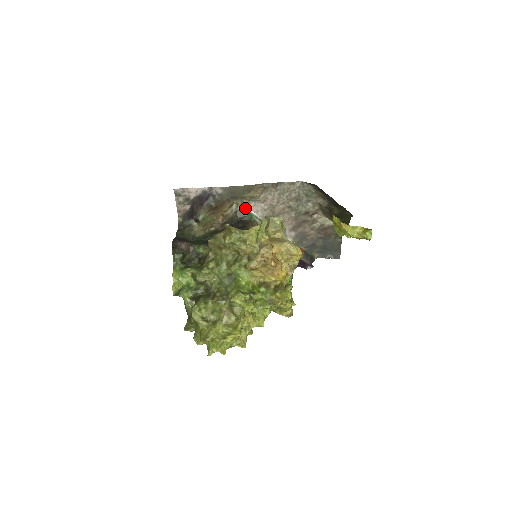
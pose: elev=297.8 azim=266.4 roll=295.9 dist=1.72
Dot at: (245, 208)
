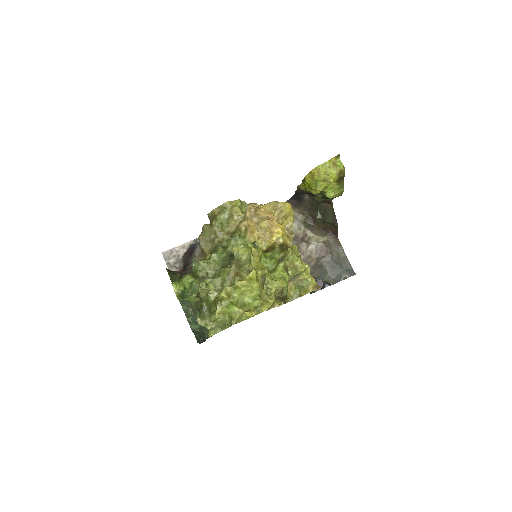
Dot at: occluded
